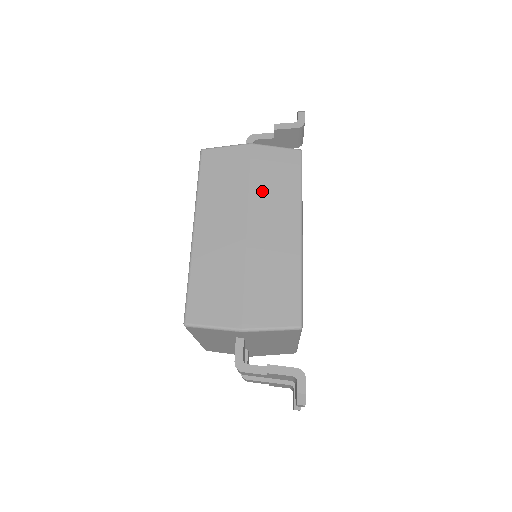
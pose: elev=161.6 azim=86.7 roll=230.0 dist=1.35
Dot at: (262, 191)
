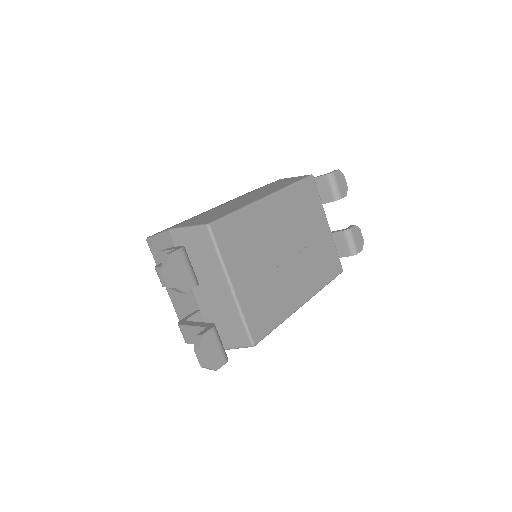
Dot at: (263, 189)
